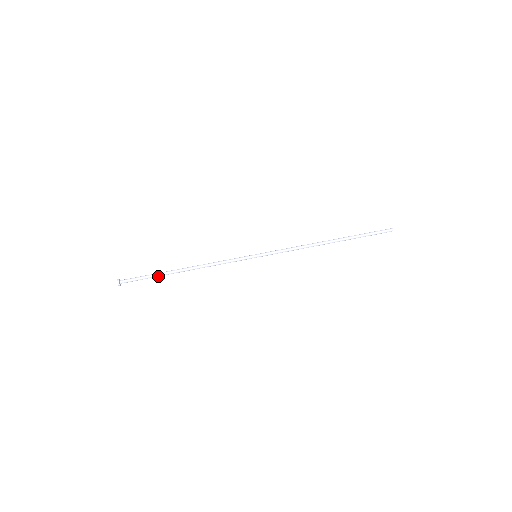
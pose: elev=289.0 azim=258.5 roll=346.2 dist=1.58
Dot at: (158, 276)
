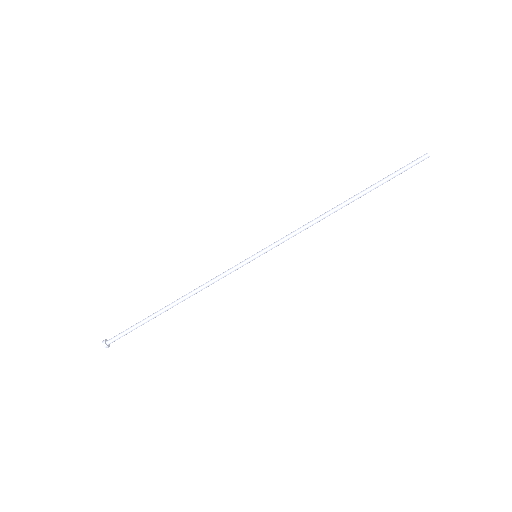
Dot at: (148, 321)
